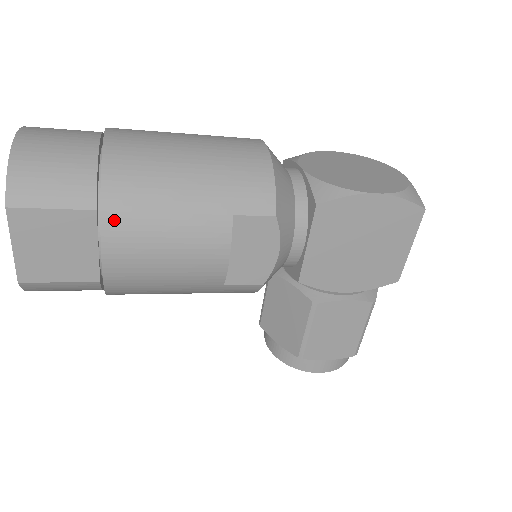
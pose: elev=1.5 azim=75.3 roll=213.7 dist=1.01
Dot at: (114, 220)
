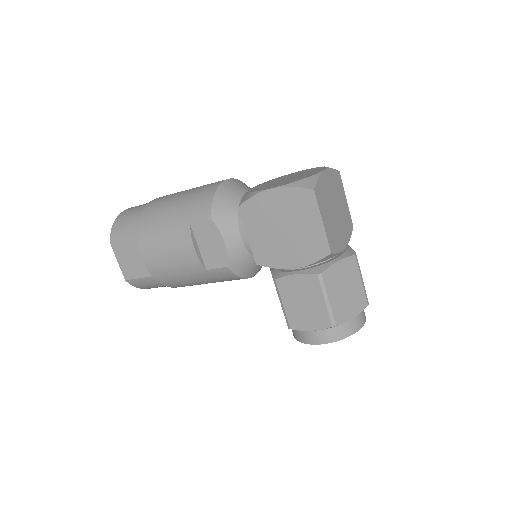
Dot at: (142, 239)
